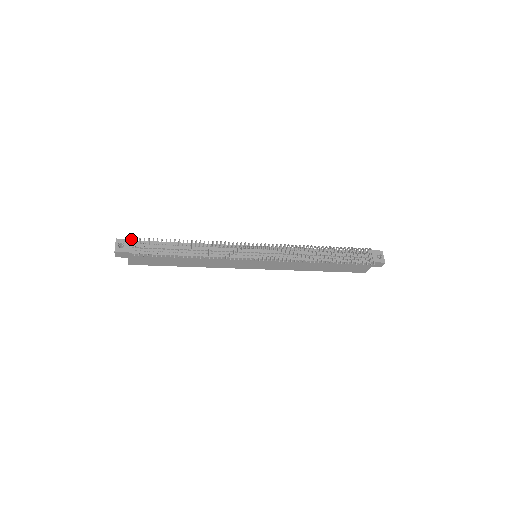
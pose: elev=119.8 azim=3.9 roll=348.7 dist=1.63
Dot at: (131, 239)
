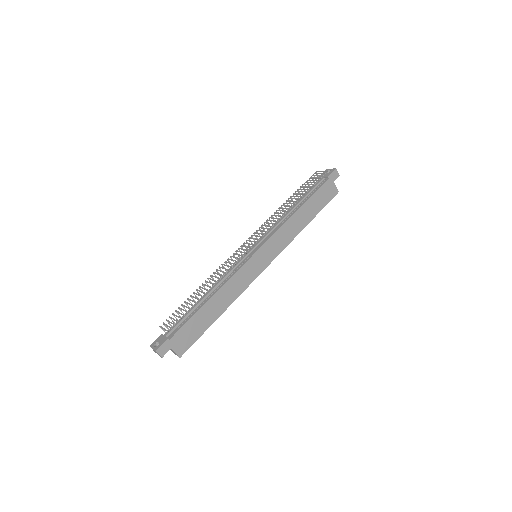
Dot at: (160, 335)
